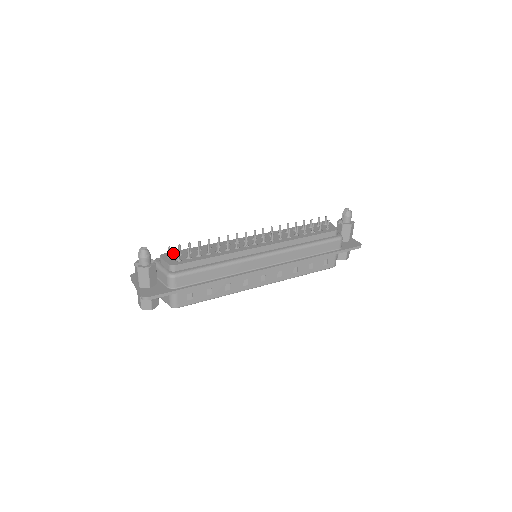
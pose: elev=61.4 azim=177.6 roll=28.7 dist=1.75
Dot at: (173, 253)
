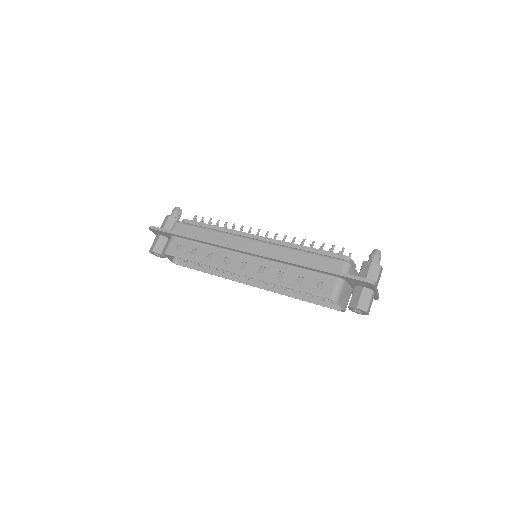
Dot at: occluded
